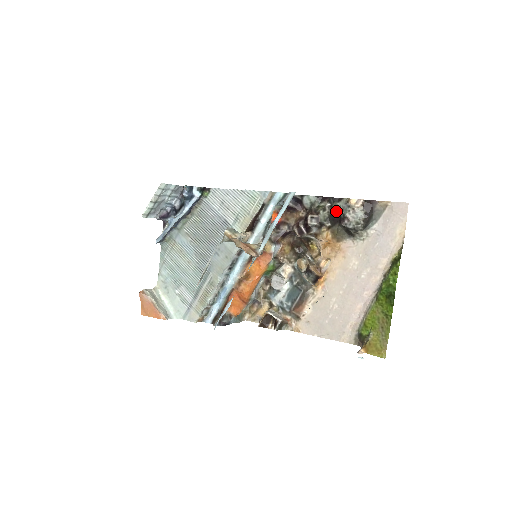
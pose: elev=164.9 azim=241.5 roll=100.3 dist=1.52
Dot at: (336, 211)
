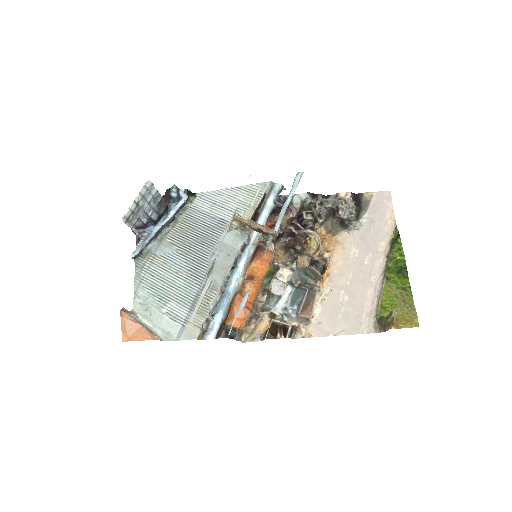
Dot at: (327, 206)
